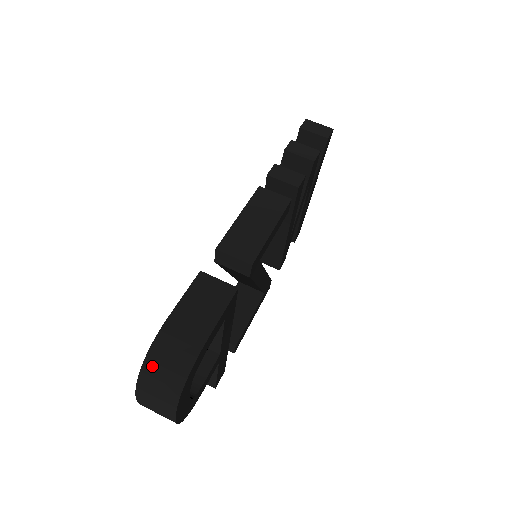
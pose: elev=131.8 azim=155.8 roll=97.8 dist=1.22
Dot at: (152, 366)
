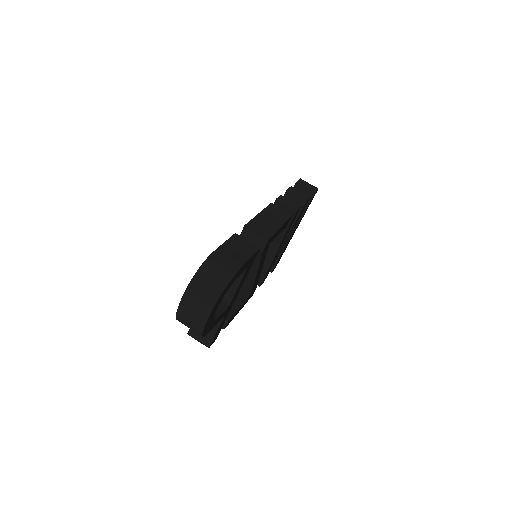
Dot at: (203, 274)
